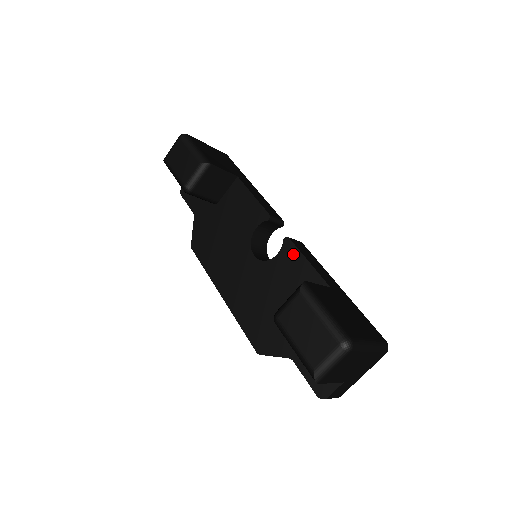
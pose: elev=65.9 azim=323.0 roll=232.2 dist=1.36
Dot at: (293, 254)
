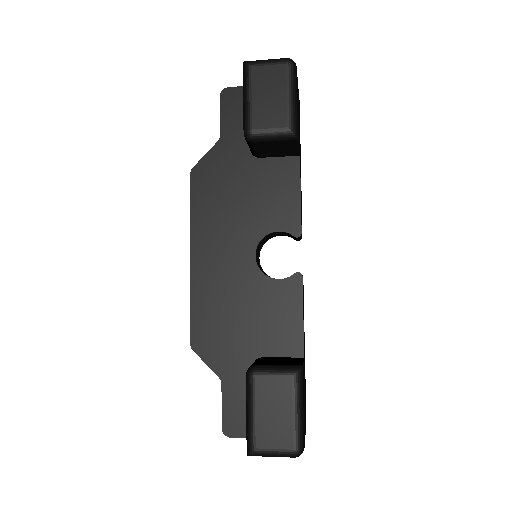
Dot at: (295, 295)
